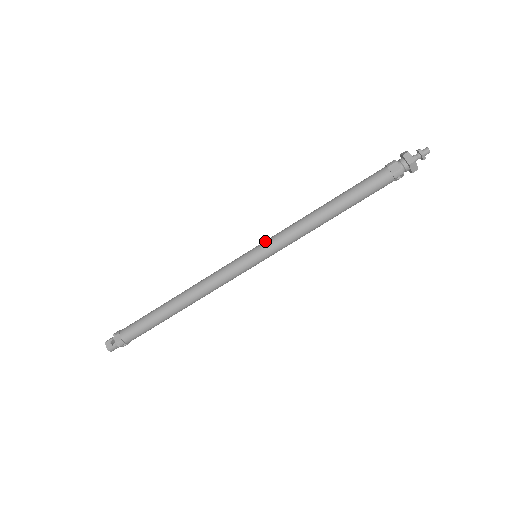
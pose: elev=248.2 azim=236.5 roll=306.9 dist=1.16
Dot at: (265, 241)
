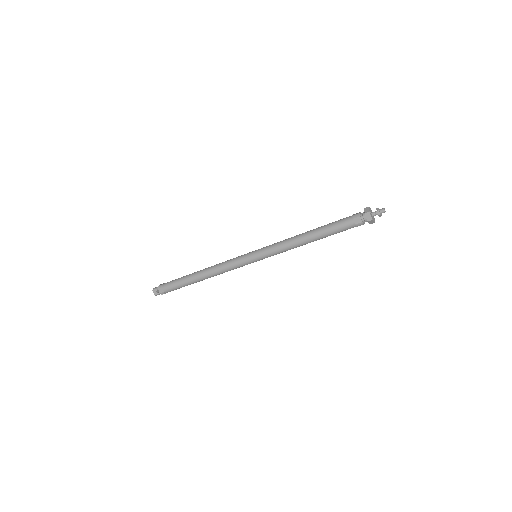
Dot at: (263, 249)
